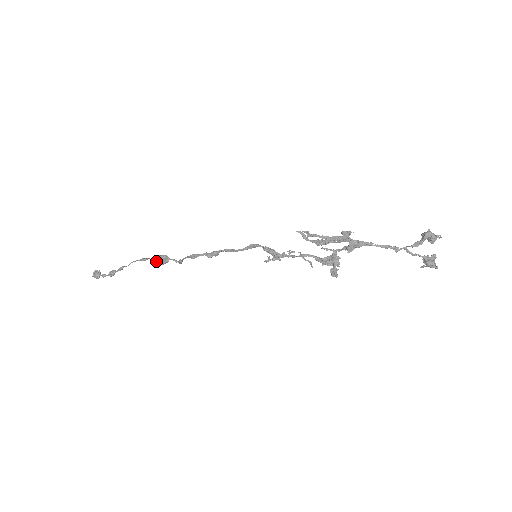
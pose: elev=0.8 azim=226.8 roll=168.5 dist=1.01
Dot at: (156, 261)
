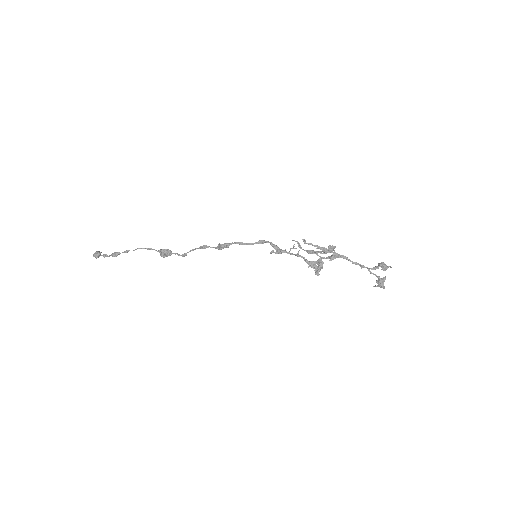
Dot at: (160, 252)
